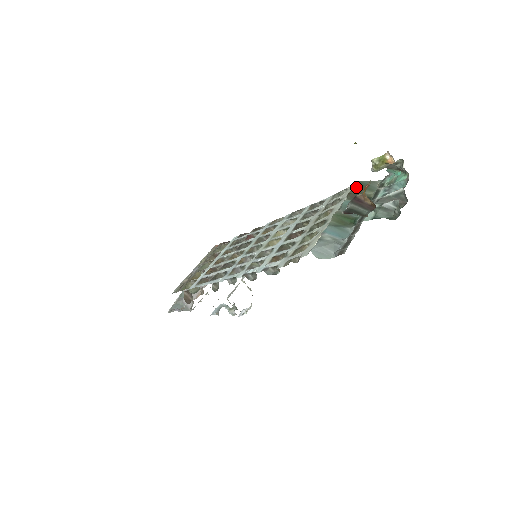
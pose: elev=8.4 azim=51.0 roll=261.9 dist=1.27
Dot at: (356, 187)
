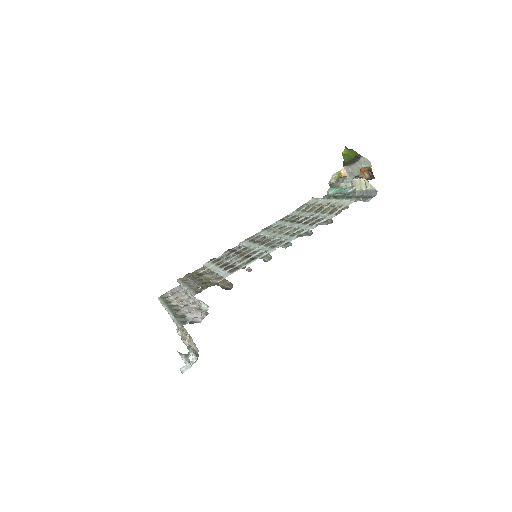
Dot at: (317, 198)
